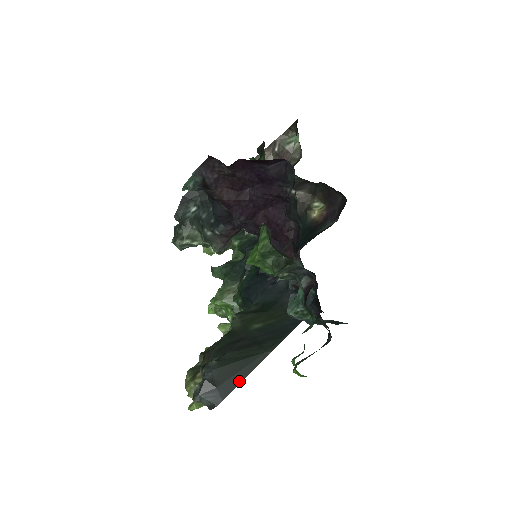
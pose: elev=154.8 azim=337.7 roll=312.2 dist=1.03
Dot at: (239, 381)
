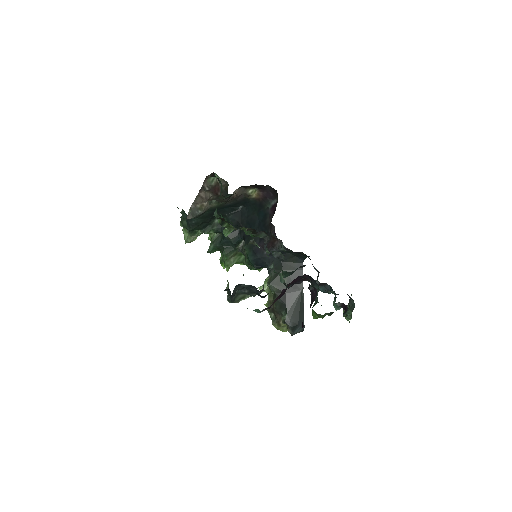
Dot at: (303, 313)
